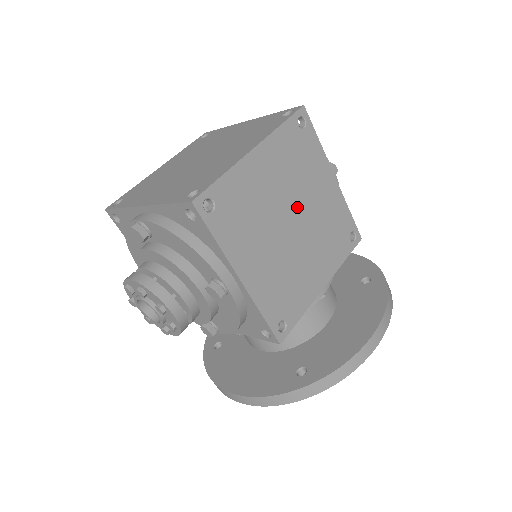
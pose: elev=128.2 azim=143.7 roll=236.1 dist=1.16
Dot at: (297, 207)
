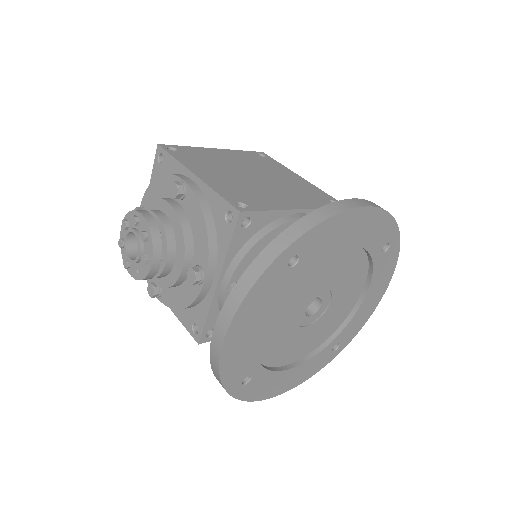
Dot at: (259, 173)
